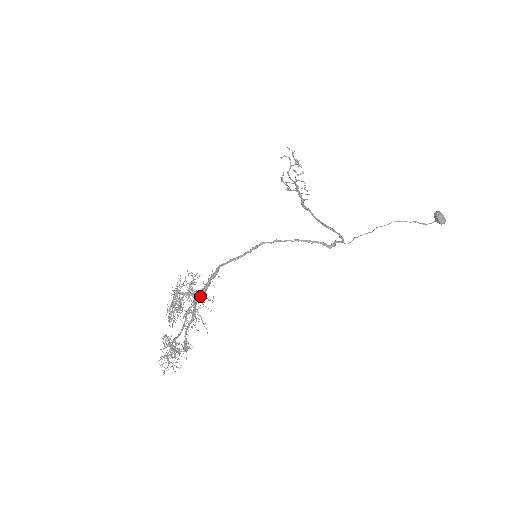
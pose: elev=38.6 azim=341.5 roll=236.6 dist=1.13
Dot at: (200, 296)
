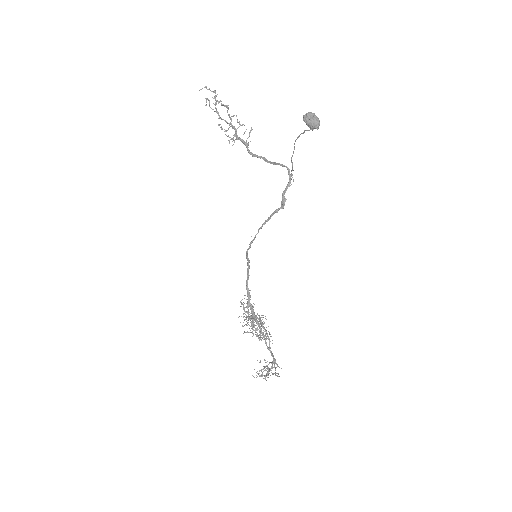
Dot at: (255, 317)
